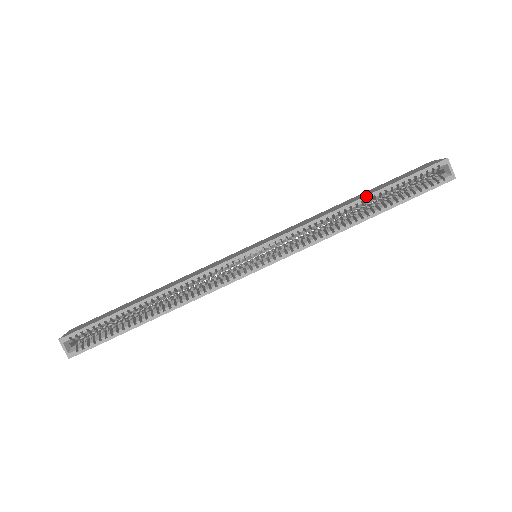
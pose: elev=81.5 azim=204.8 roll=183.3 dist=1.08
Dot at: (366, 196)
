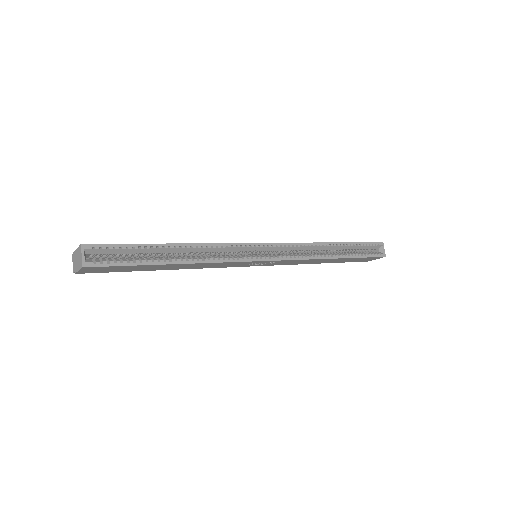
Dot at: (340, 242)
